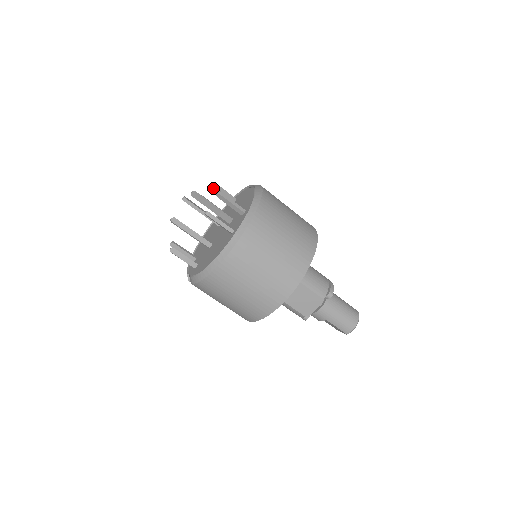
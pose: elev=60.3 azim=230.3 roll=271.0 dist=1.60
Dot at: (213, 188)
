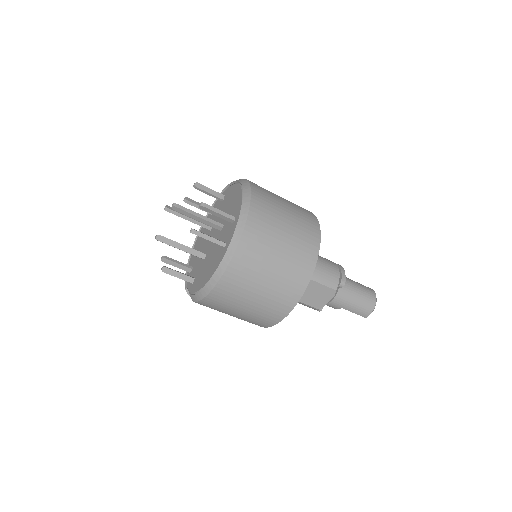
Dot at: occluded
